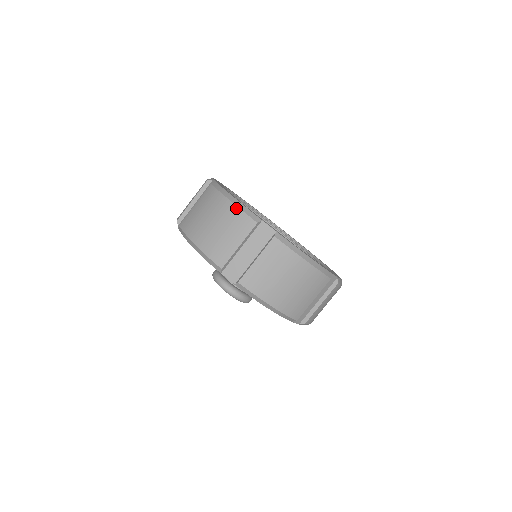
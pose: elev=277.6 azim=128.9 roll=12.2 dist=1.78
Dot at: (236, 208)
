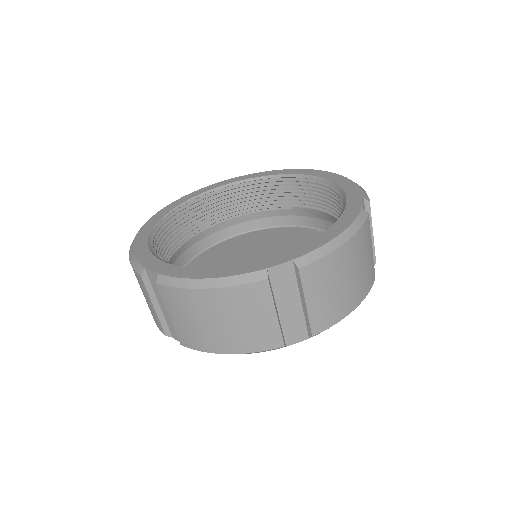
Dot at: (227, 290)
